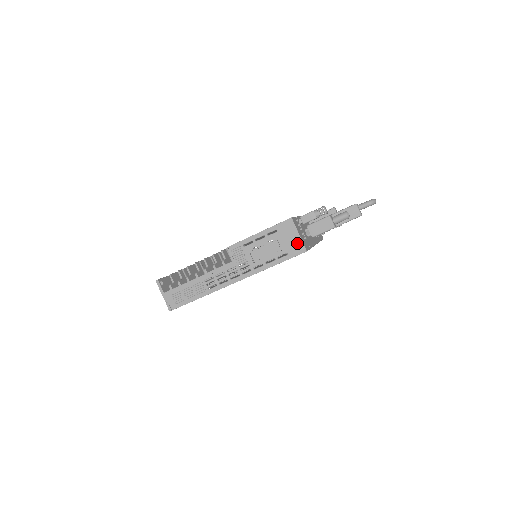
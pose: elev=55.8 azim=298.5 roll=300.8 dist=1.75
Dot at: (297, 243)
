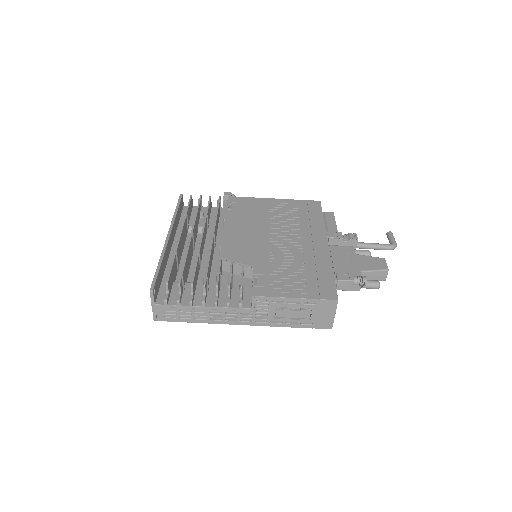
Dot at: (328, 320)
